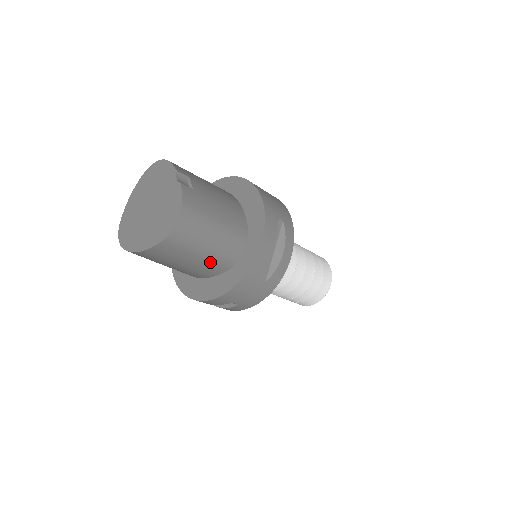
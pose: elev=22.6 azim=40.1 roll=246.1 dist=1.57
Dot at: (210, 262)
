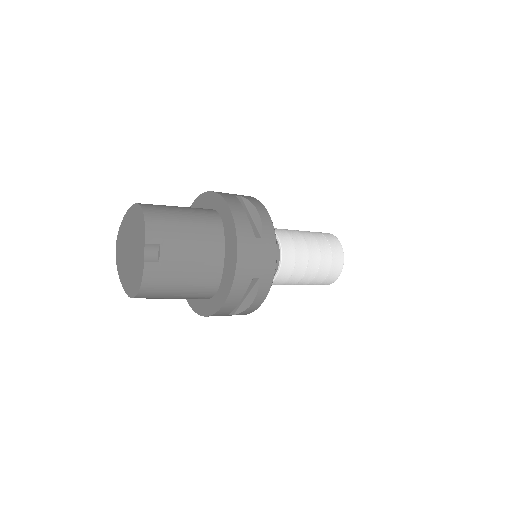
Dot at: occluded
